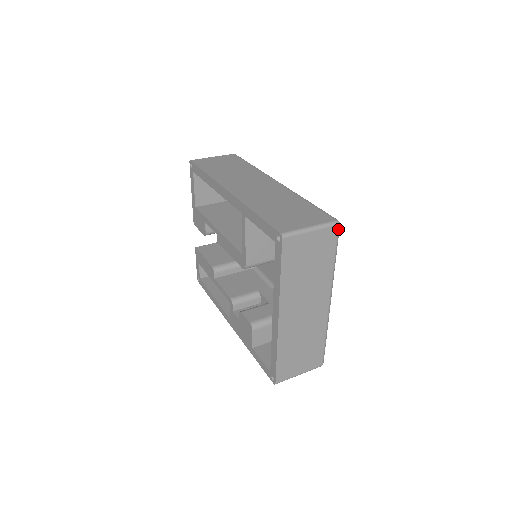
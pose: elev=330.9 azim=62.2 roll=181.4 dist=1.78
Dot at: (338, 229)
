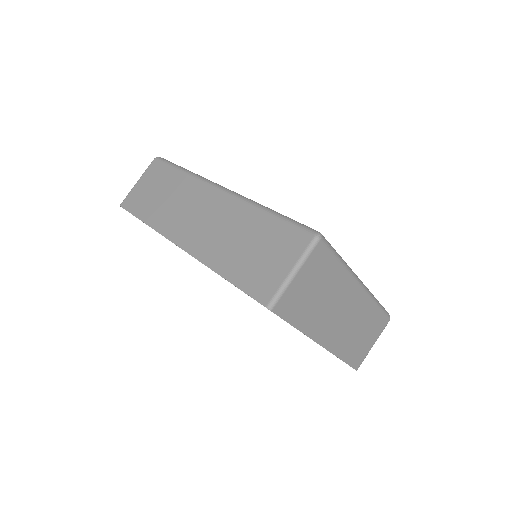
Dot at: (323, 242)
